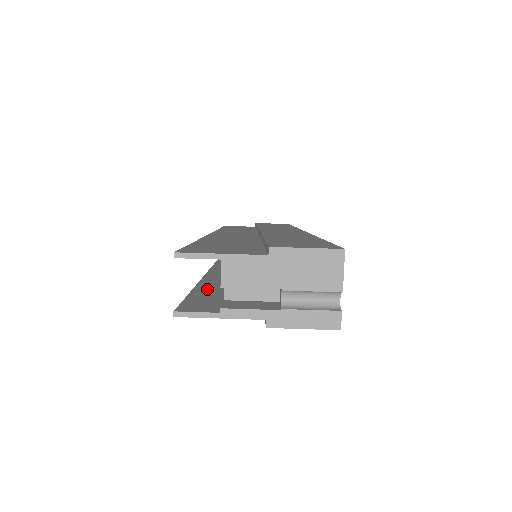
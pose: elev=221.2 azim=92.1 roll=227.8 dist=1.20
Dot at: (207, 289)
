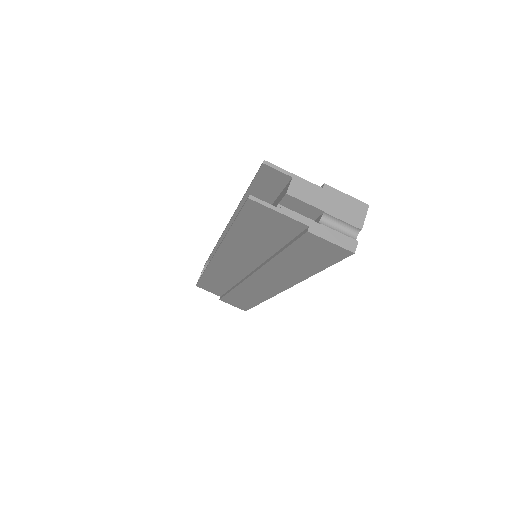
Dot at: occluded
